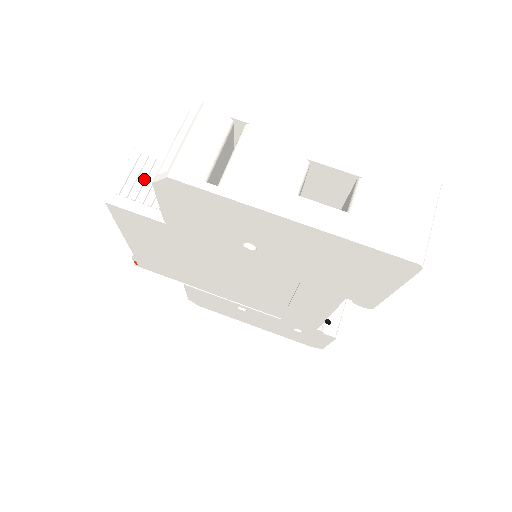
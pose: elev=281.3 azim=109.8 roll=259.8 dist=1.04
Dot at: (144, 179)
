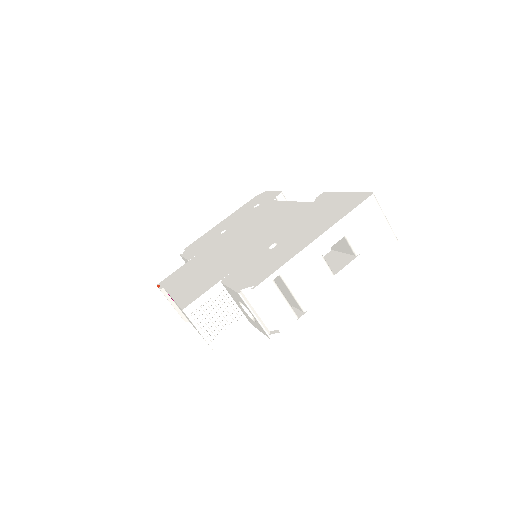
Dot at: (213, 320)
